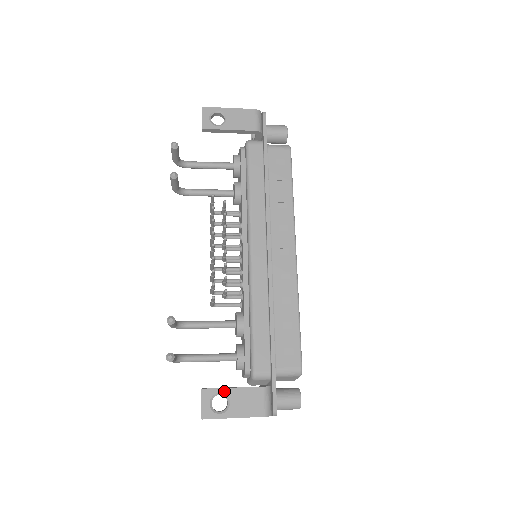
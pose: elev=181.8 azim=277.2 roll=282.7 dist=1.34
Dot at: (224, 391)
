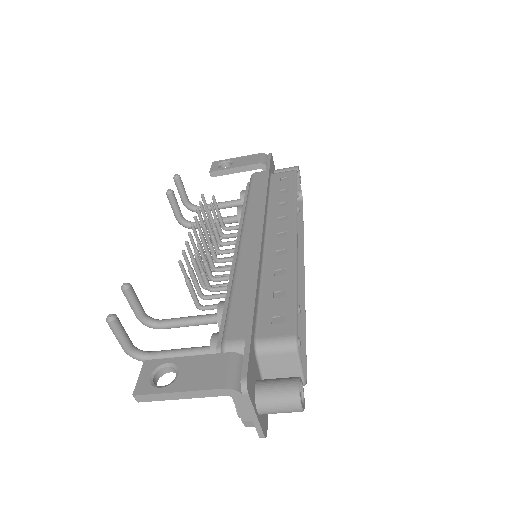
Dot at: (174, 361)
